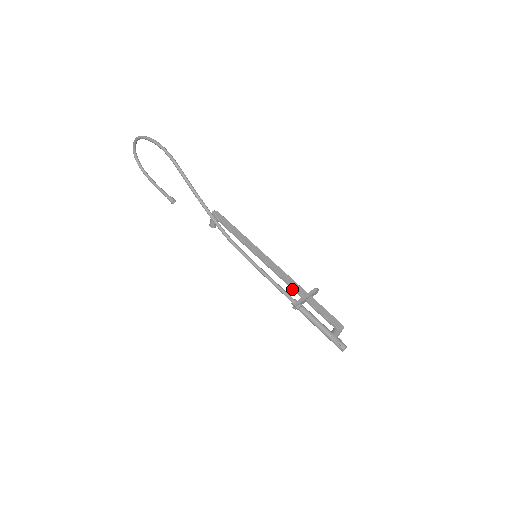
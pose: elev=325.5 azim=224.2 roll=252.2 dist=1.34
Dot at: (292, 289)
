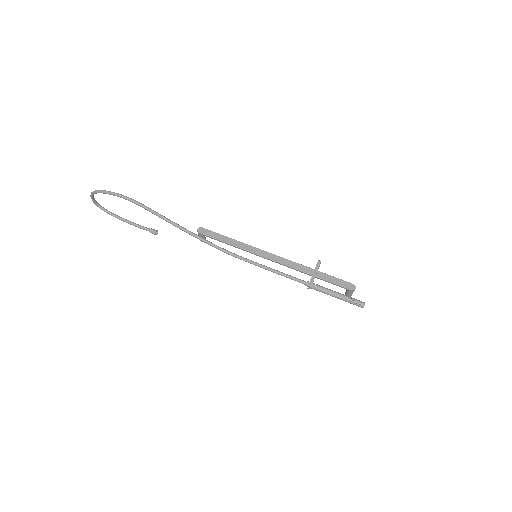
Dot at: occluded
